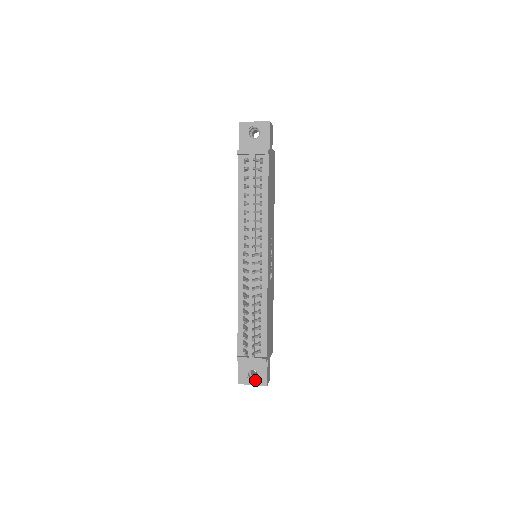
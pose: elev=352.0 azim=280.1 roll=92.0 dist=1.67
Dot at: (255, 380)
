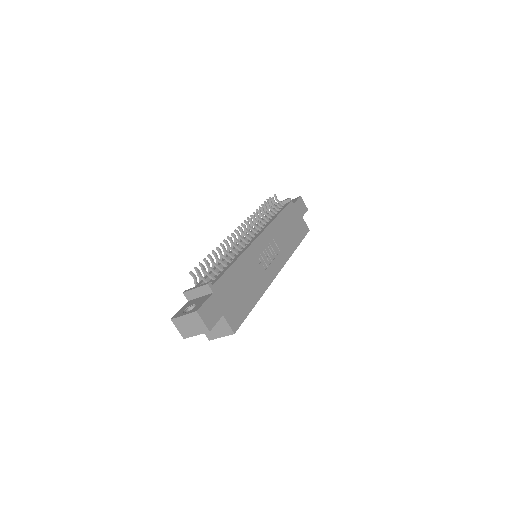
Dot at: (189, 312)
